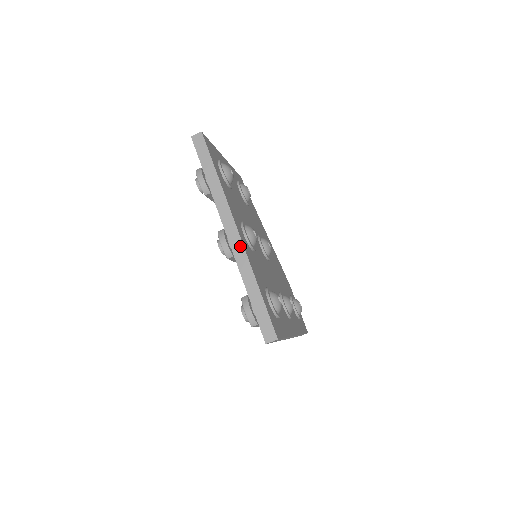
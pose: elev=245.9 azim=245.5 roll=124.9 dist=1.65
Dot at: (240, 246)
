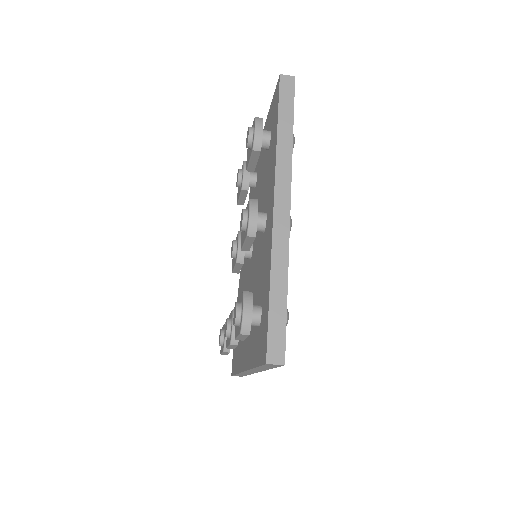
Dot at: (285, 226)
